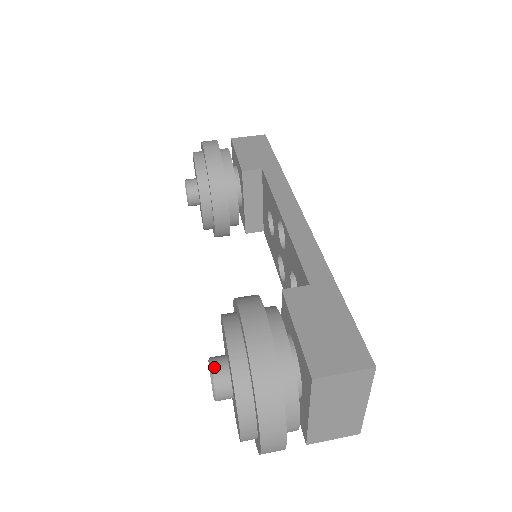
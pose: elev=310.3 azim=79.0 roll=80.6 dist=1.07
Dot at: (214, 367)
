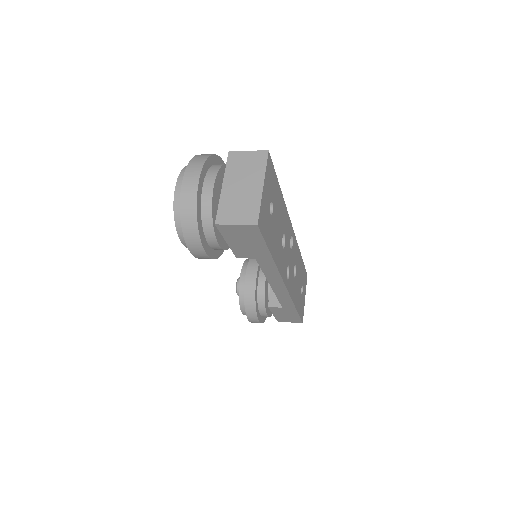
Dot at: occluded
